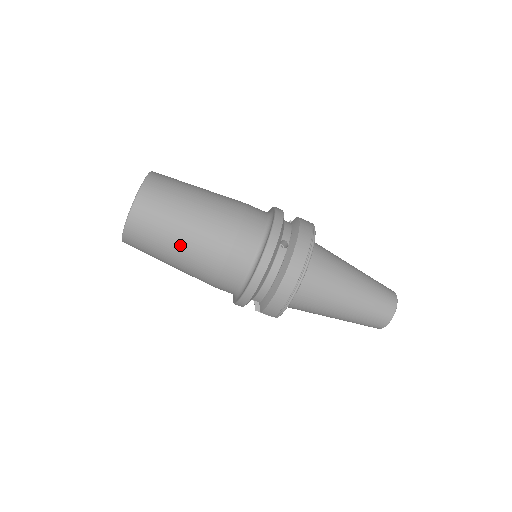
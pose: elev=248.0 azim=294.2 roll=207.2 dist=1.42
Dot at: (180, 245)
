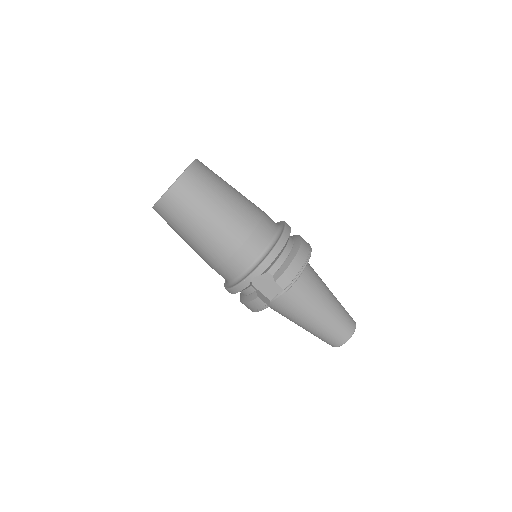
Dot at: (226, 200)
